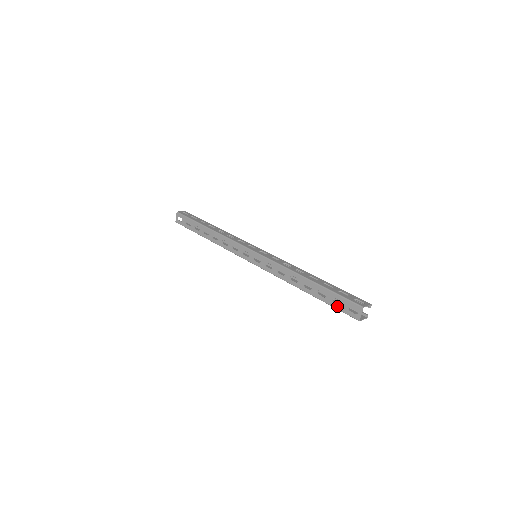
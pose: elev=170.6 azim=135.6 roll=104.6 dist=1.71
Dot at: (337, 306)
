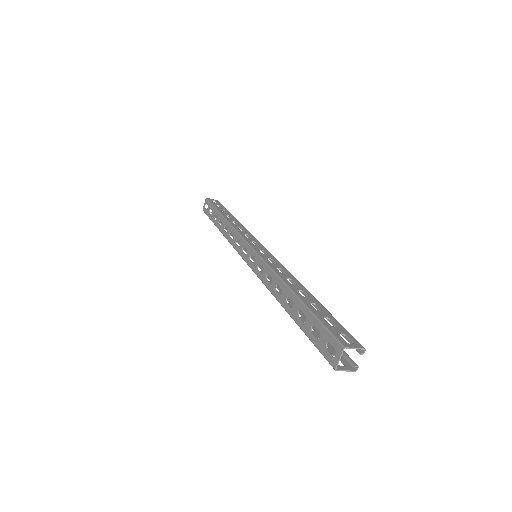
Dot at: (314, 339)
